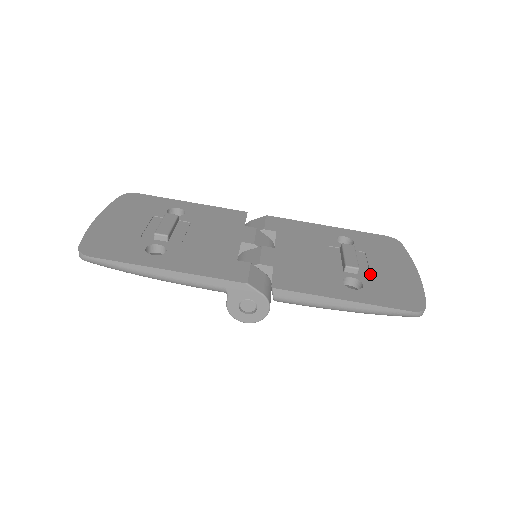
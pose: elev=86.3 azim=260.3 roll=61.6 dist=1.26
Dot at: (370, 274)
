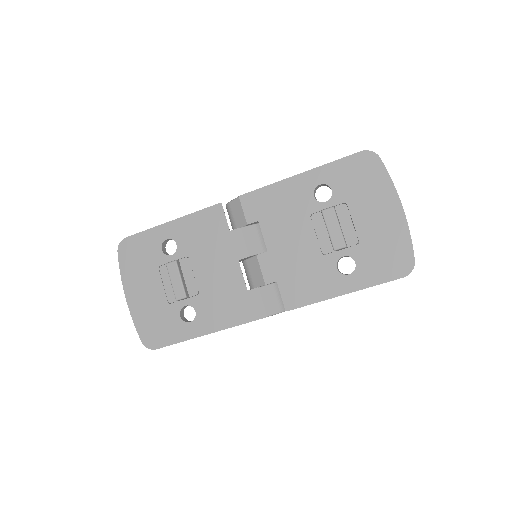
Dot at: (358, 240)
